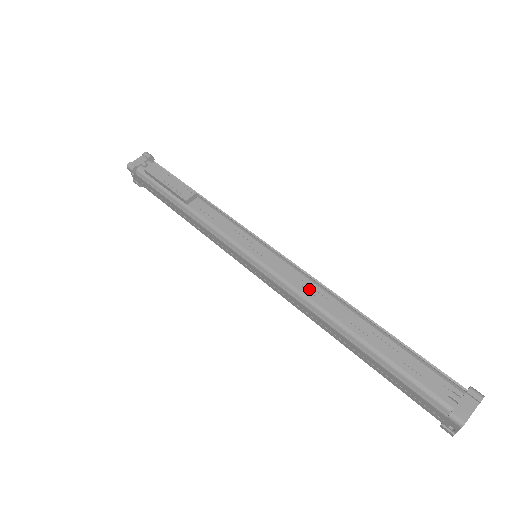
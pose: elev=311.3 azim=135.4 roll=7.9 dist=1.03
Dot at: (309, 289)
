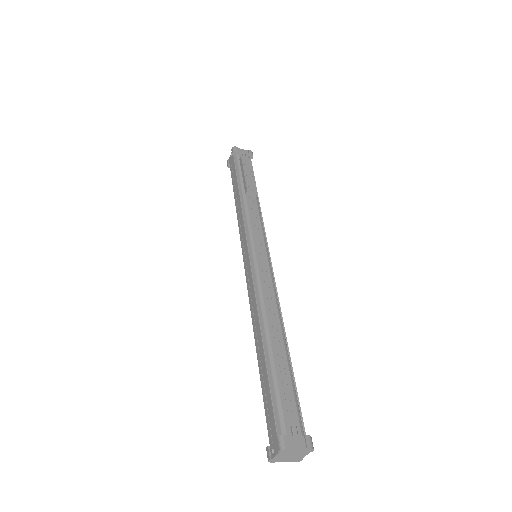
Dot at: (269, 296)
